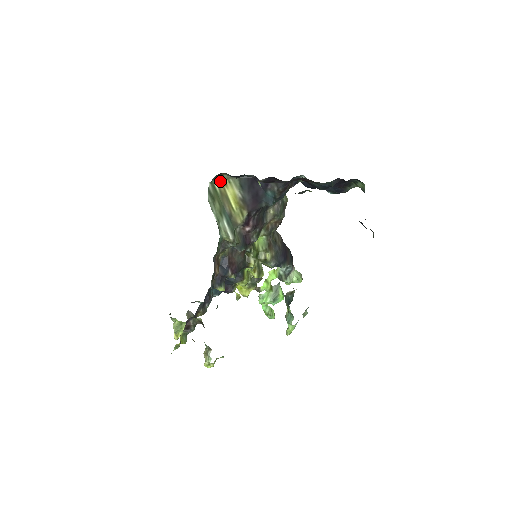
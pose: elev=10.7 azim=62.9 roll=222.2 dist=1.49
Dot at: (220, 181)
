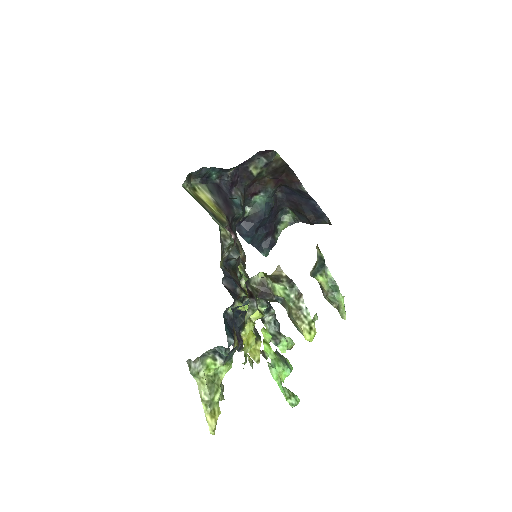
Dot at: (190, 187)
